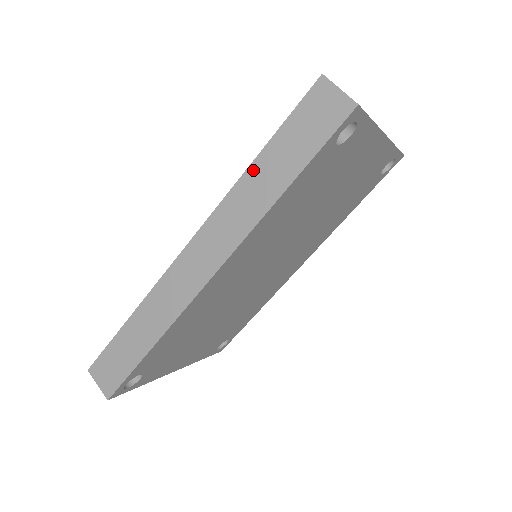
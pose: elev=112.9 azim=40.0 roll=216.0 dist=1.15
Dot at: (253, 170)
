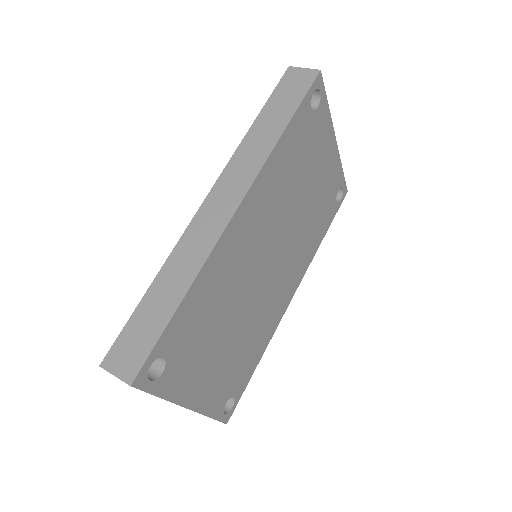
Dot at: (254, 129)
